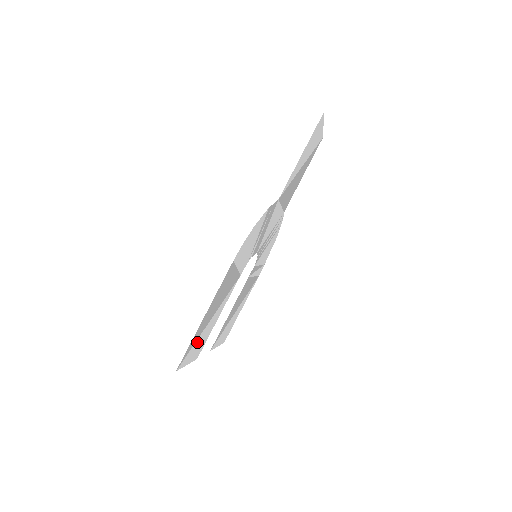
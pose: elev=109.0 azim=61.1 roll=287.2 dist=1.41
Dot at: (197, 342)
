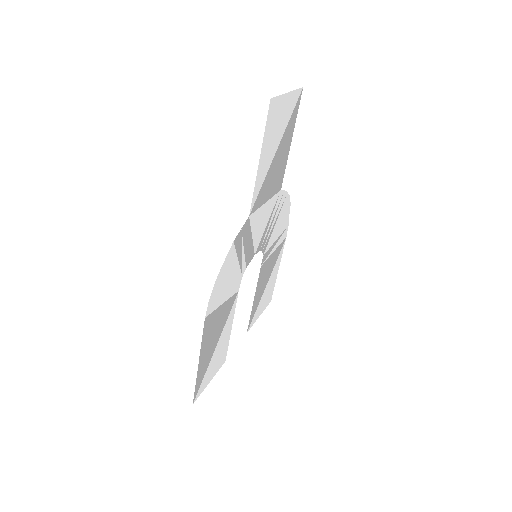
Dot at: (209, 368)
